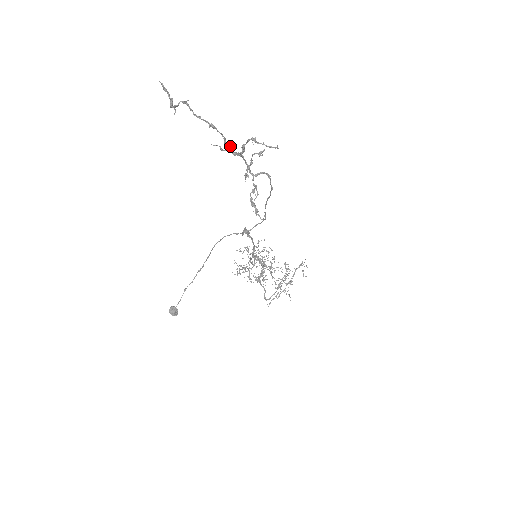
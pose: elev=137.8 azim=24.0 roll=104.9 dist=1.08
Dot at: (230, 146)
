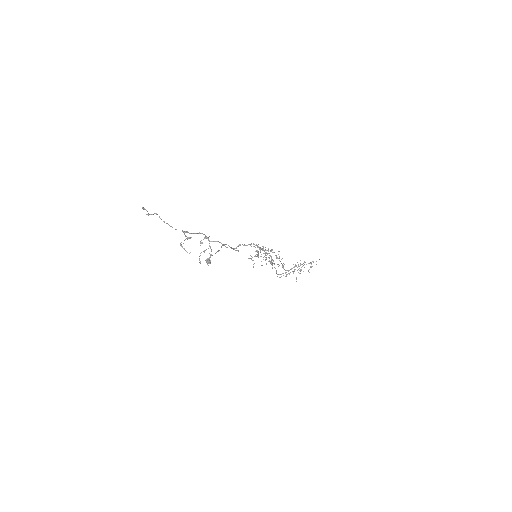
Dot at: (187, 232)
